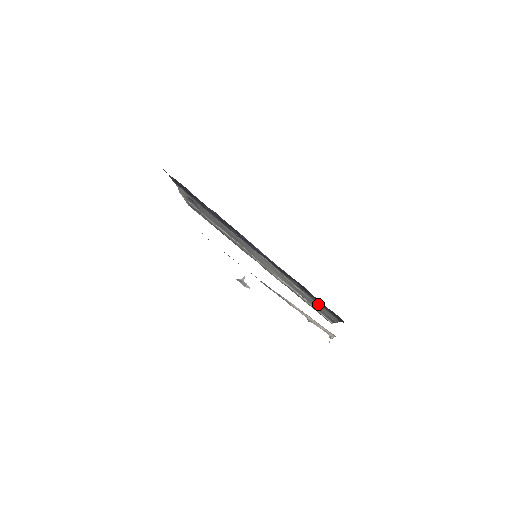
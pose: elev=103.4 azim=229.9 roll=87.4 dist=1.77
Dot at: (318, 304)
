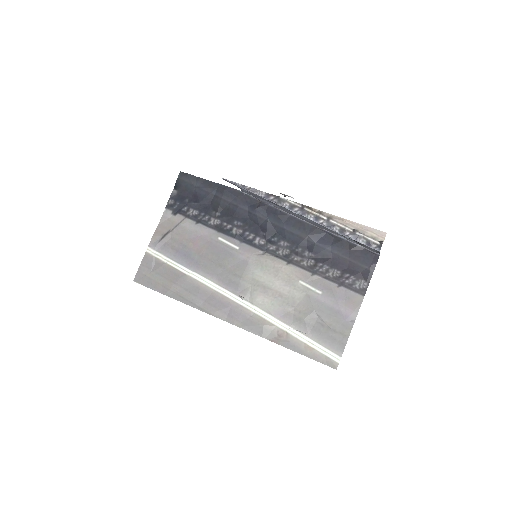
Dot at: (334, 287)
